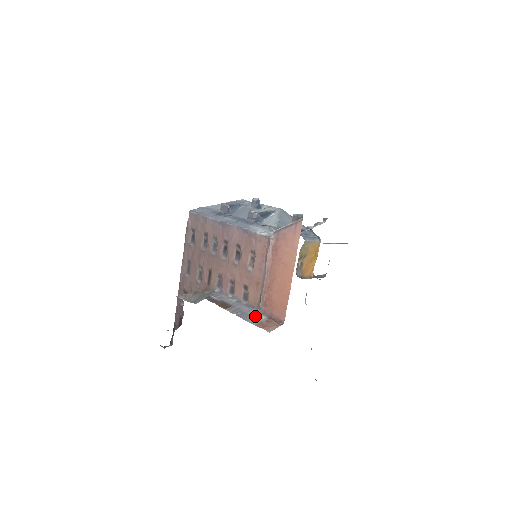
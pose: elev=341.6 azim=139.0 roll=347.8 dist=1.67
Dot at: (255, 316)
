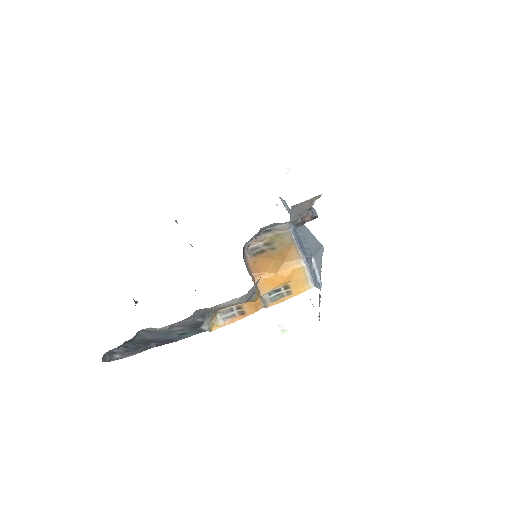
Dot at: occluded
